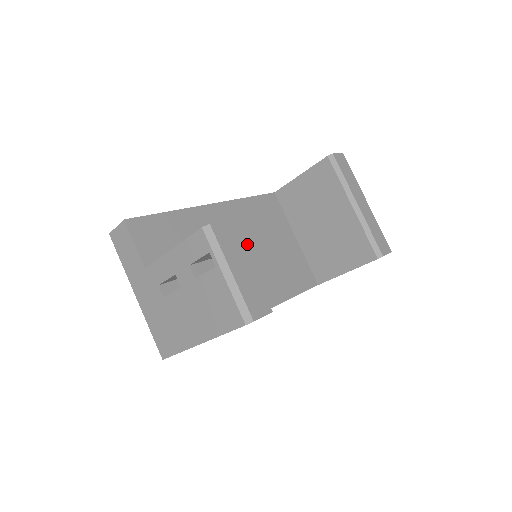
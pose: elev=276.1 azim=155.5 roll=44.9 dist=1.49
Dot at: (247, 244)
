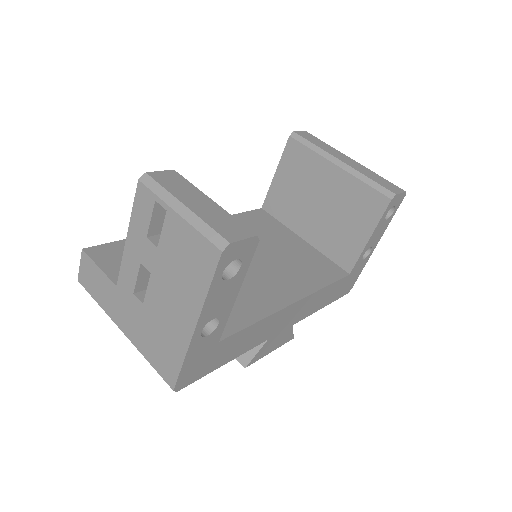
Dot at: occluded
